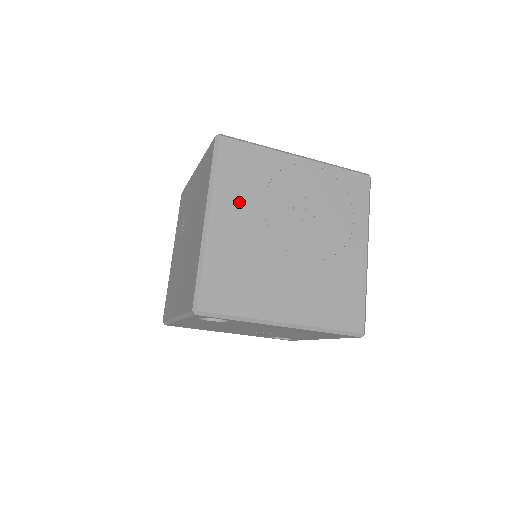
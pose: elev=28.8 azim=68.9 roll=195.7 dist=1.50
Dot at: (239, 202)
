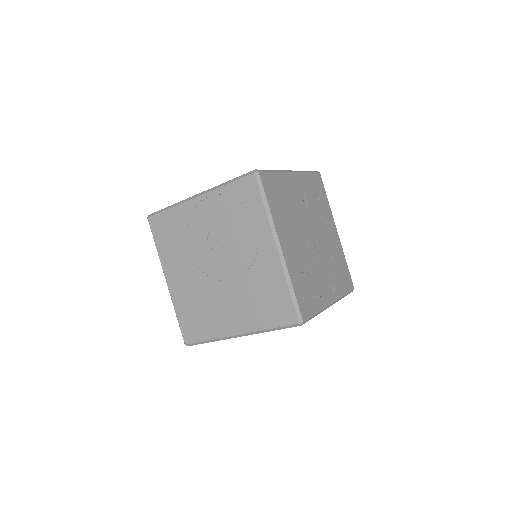
Dot at: (176, 260)
